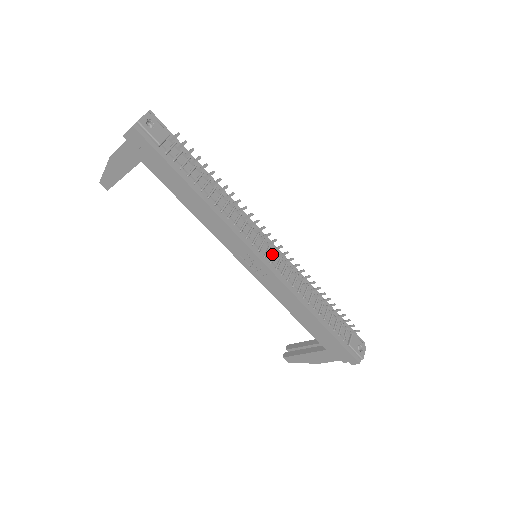
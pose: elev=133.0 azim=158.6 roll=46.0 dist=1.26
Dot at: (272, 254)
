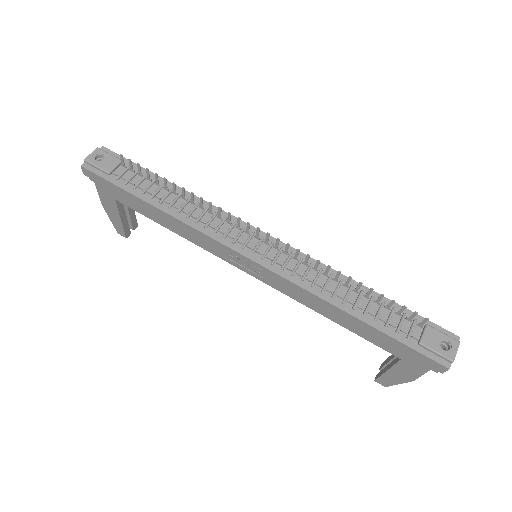
Dot at: (266, 247)
